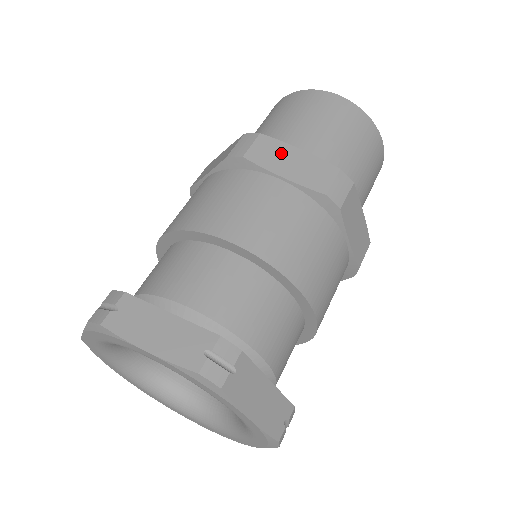
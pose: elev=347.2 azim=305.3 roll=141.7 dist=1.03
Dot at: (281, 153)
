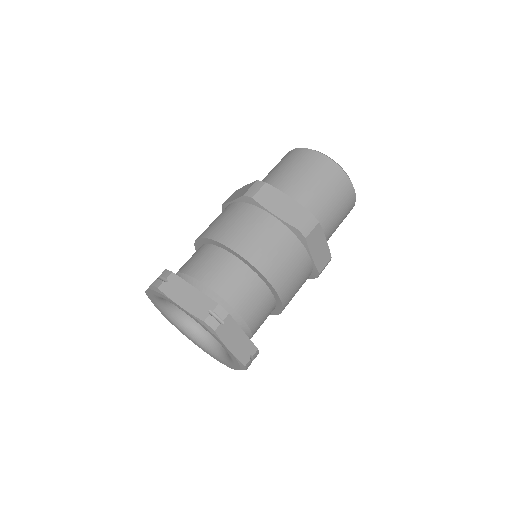
Dot at: (237, 193)
